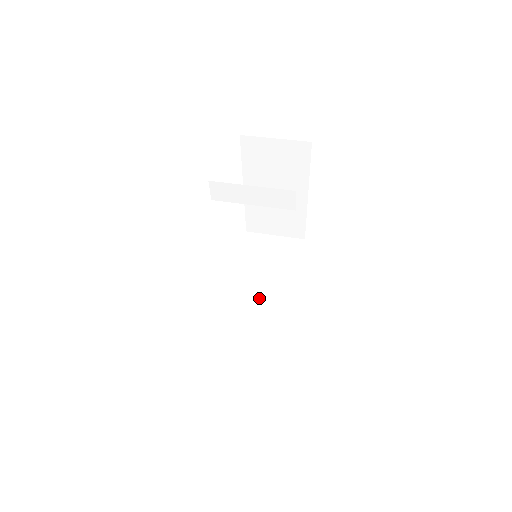
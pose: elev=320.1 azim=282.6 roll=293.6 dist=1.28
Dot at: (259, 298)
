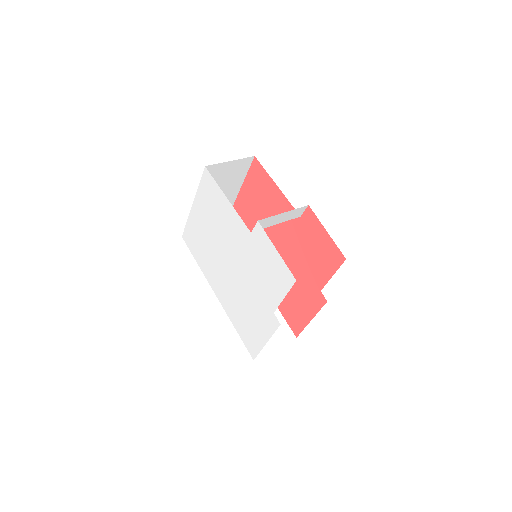
Dot at: occluded
